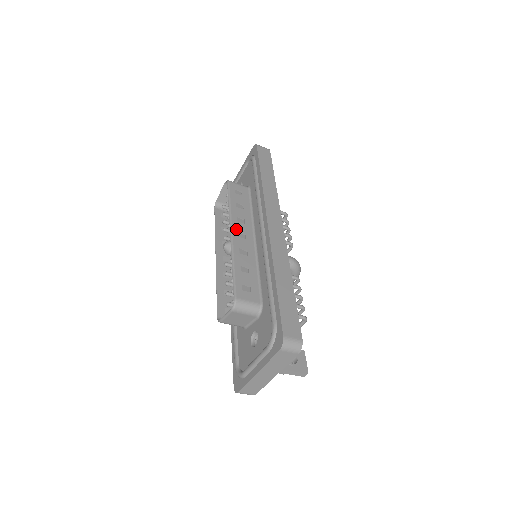
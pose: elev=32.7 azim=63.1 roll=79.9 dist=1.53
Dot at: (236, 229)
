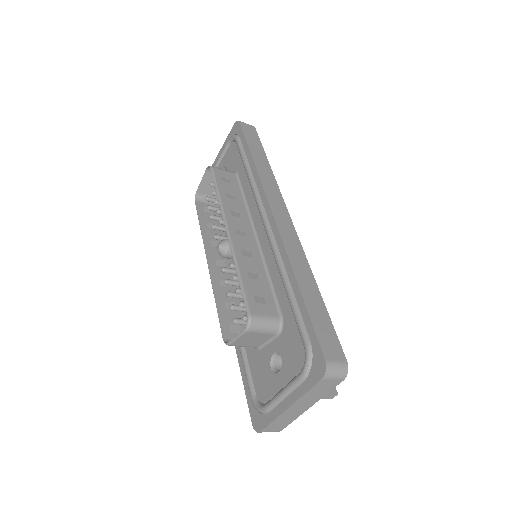
Dot at: (232, 225)
